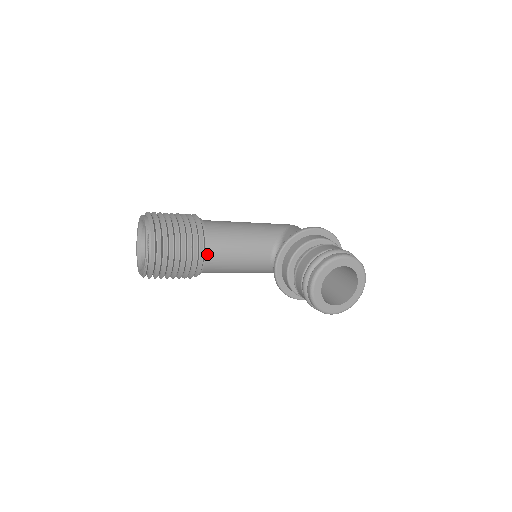
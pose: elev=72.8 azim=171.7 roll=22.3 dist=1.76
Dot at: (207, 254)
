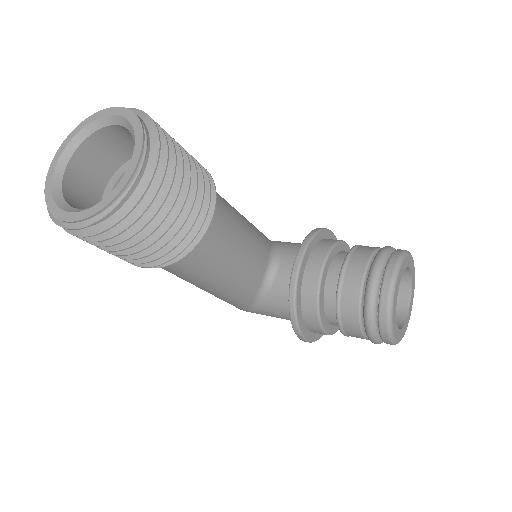
Dot at: occluded
